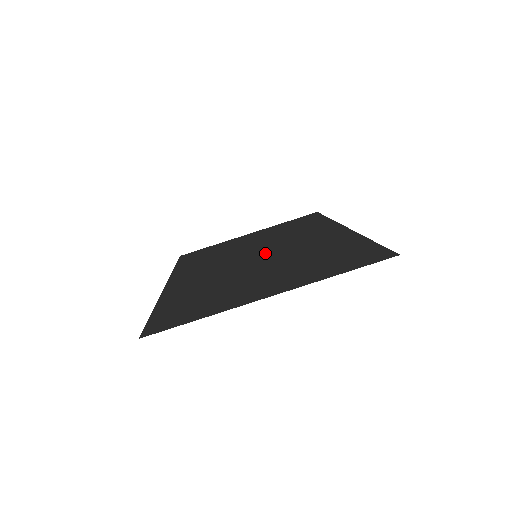
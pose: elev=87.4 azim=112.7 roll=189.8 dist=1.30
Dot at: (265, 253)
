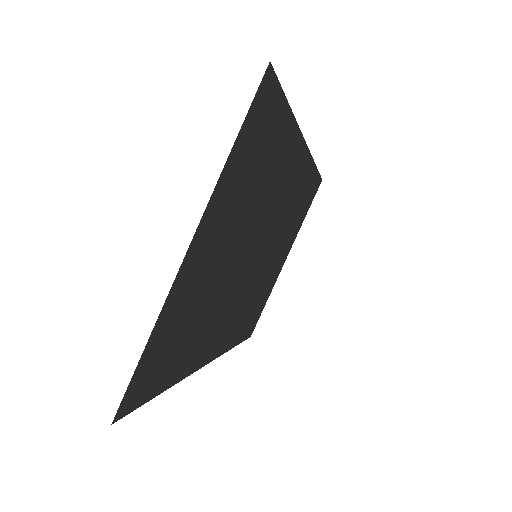
Dot at: (258, 244)
